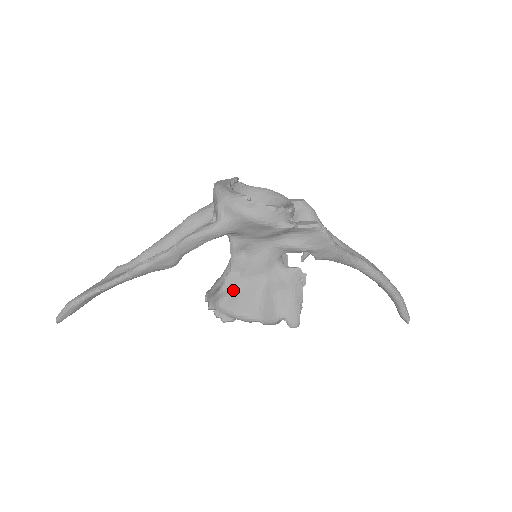
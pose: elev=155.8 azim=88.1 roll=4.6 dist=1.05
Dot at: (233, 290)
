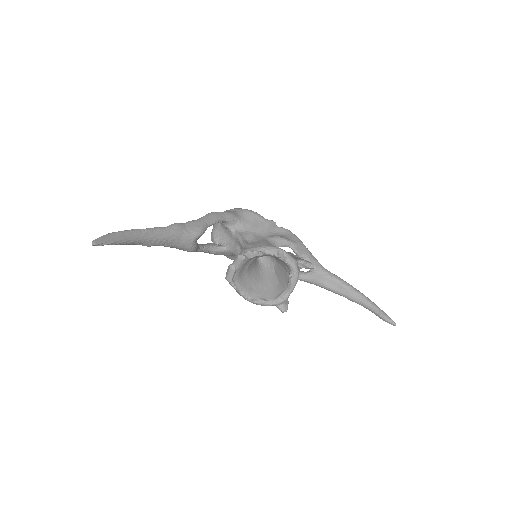
Dot at: occluded
